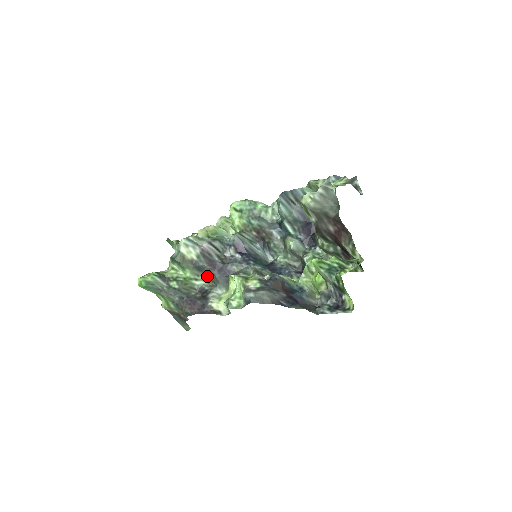
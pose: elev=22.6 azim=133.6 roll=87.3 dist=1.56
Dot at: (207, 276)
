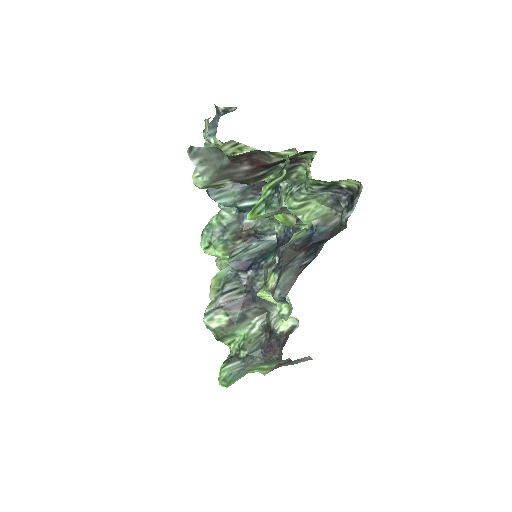
Dot at: (254, 315)
